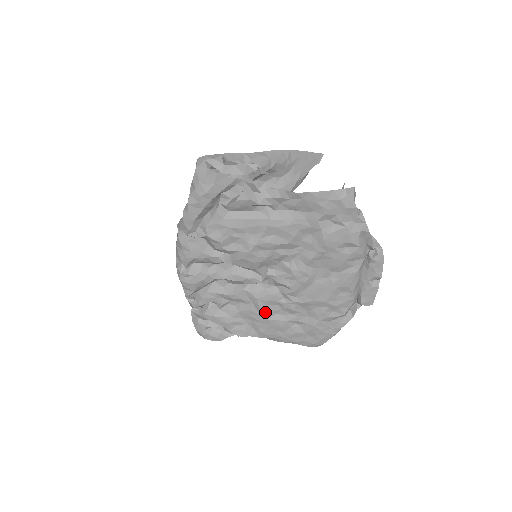
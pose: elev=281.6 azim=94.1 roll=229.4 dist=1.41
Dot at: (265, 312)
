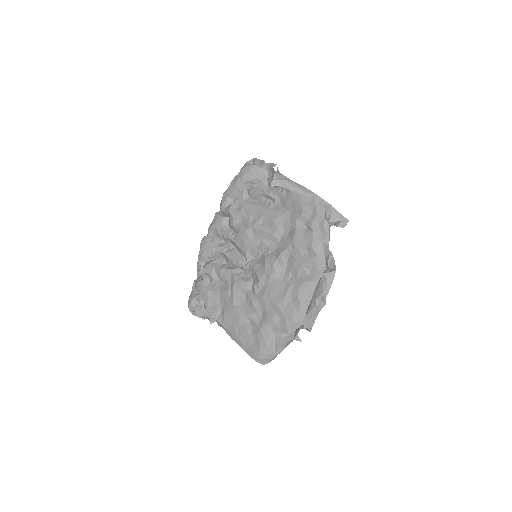
Dot at: (235, 297)
